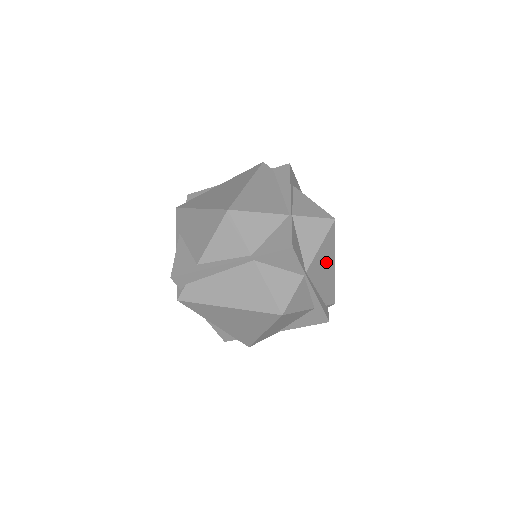
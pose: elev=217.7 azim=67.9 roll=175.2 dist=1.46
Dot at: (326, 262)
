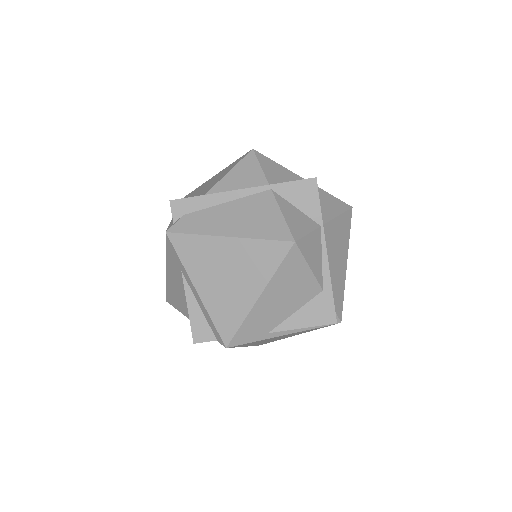
Dot at: (340, 246)
